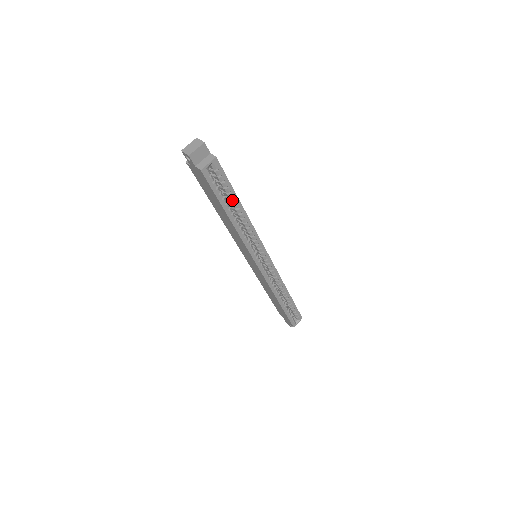
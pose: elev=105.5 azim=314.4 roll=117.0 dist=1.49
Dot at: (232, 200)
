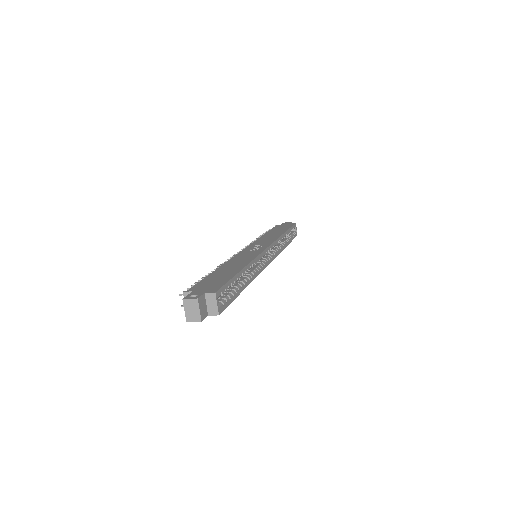
Dot at: (237, 280)
